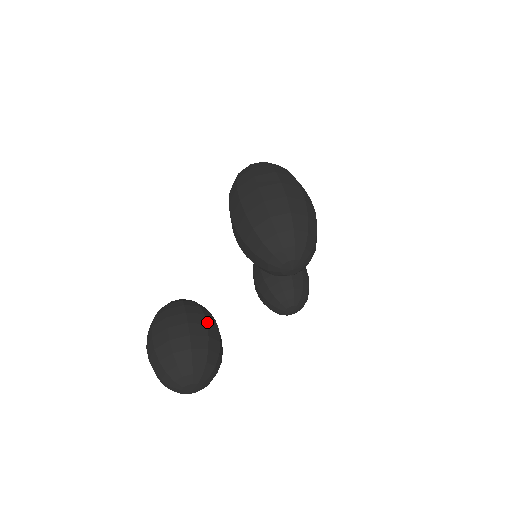
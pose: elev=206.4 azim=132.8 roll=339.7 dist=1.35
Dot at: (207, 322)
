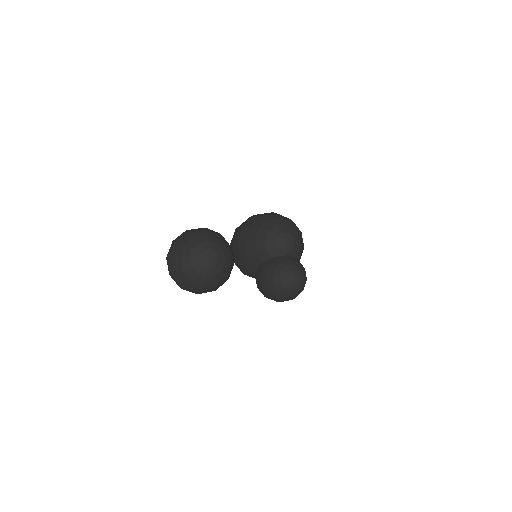
Dot at: occluded
